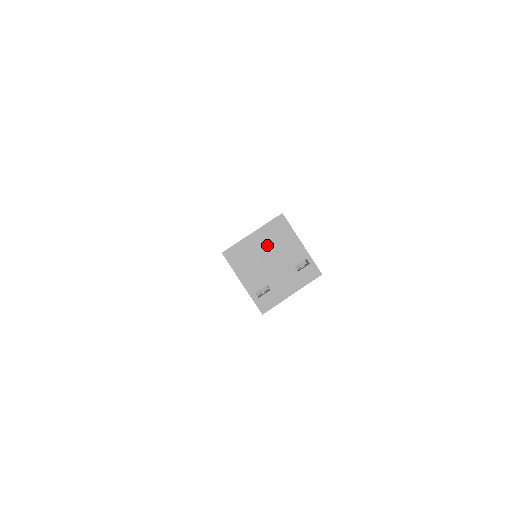
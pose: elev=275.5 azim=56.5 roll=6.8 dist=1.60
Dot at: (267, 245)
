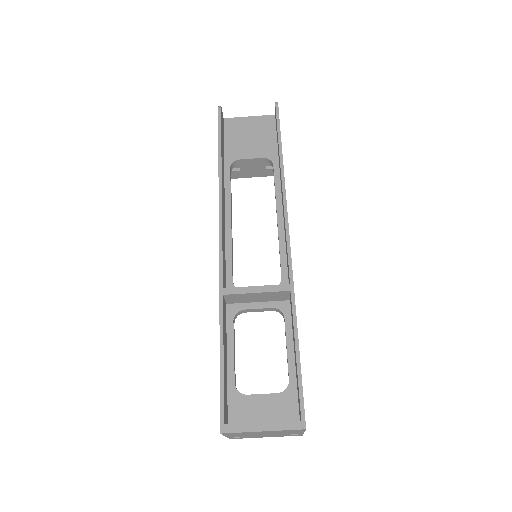
Dot at: occluded
